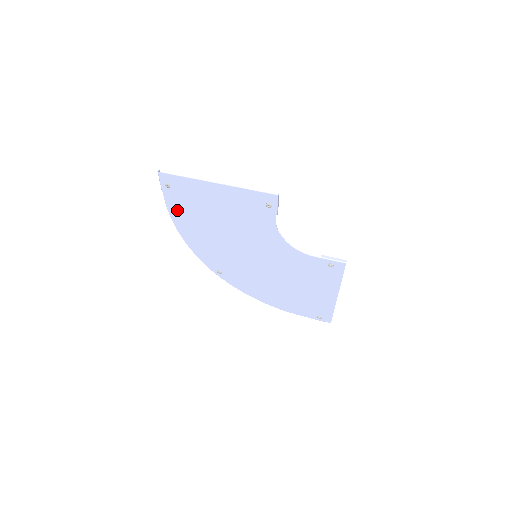
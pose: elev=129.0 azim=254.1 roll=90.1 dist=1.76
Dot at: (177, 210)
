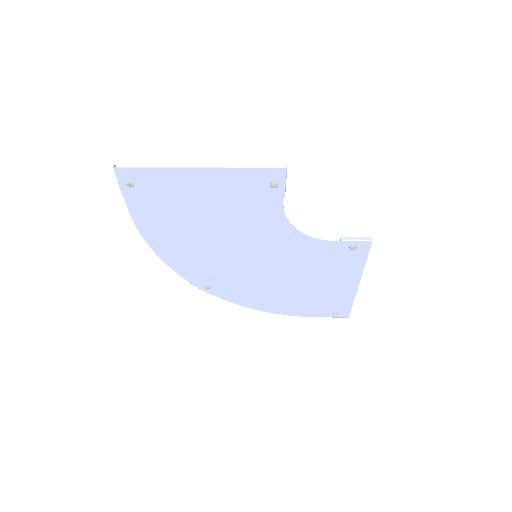
Dot at: (146, 217)
